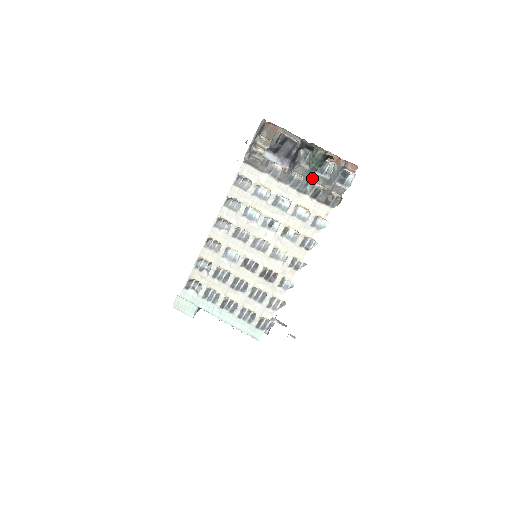
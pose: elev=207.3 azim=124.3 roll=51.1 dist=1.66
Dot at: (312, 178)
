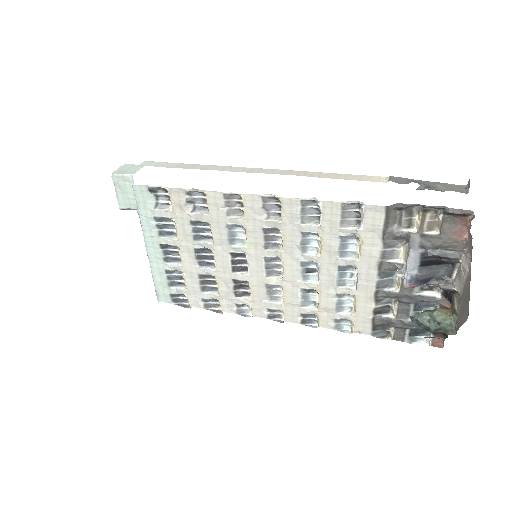
Dot at: (402, 302)
